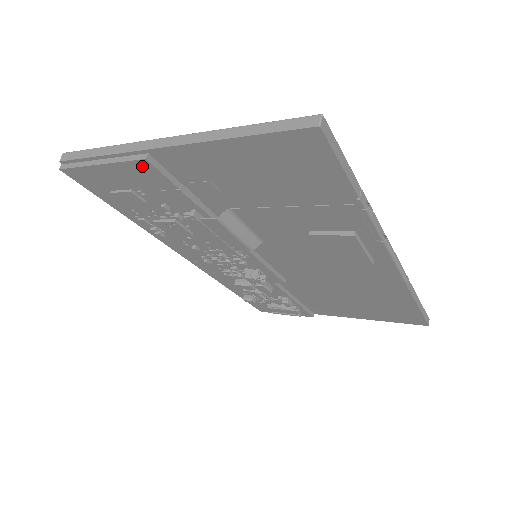
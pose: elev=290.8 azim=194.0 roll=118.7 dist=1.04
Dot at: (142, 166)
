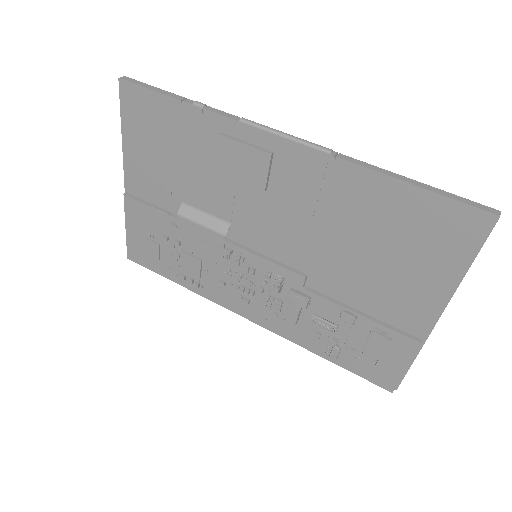
Dot at: (129, 204)
